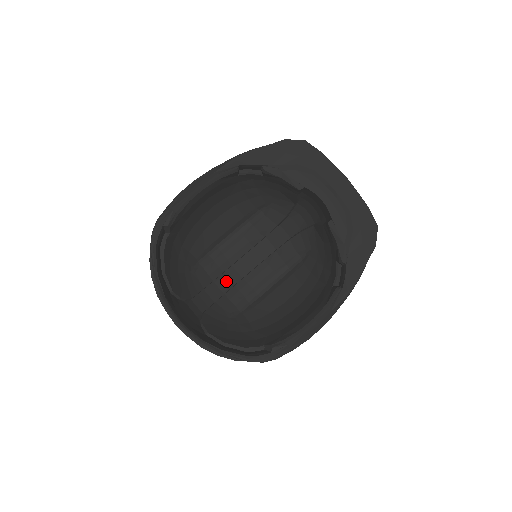
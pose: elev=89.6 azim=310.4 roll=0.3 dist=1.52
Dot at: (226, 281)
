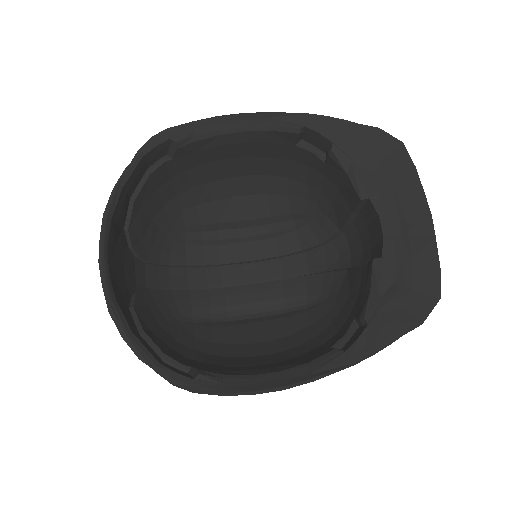
Dot at: (201, 277)
